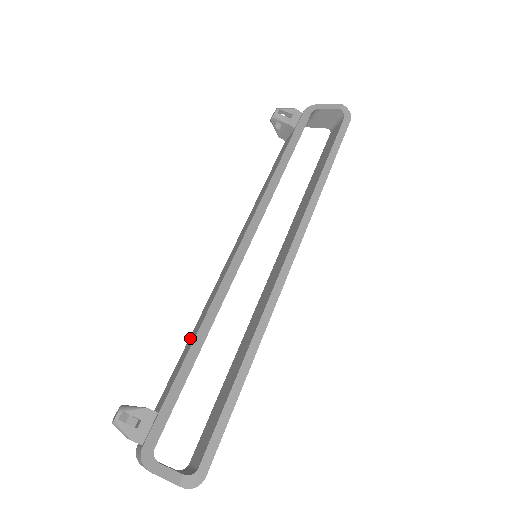
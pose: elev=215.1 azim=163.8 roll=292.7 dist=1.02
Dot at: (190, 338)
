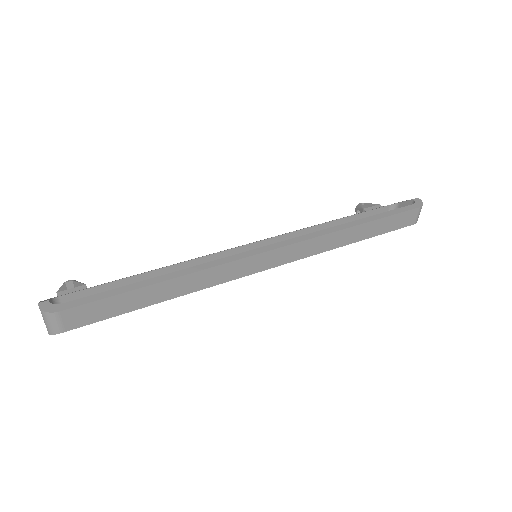
Dot at: occluded
